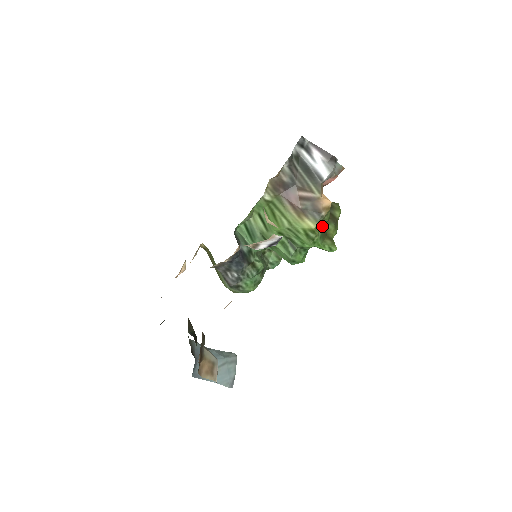
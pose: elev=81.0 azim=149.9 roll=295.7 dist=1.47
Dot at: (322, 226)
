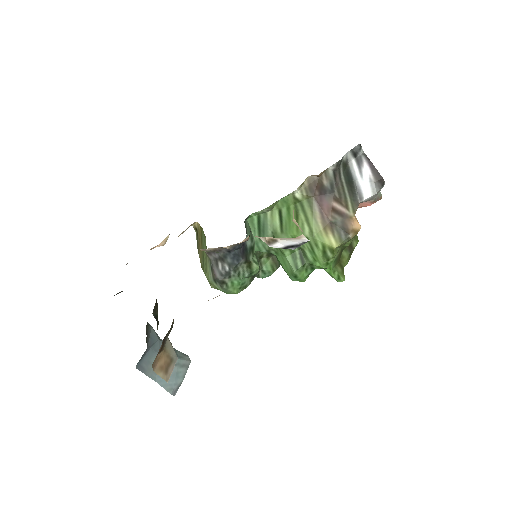
Dot at: (340, 249)
